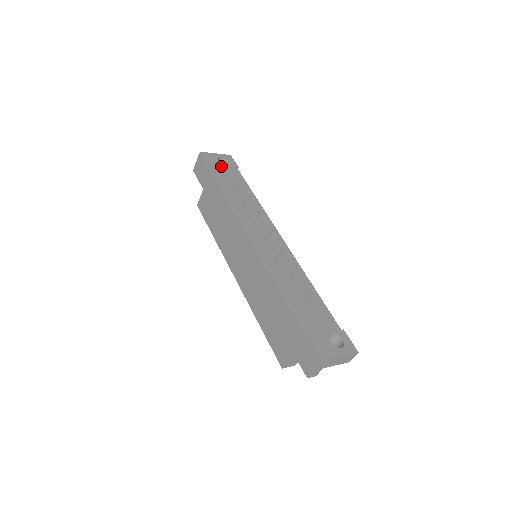
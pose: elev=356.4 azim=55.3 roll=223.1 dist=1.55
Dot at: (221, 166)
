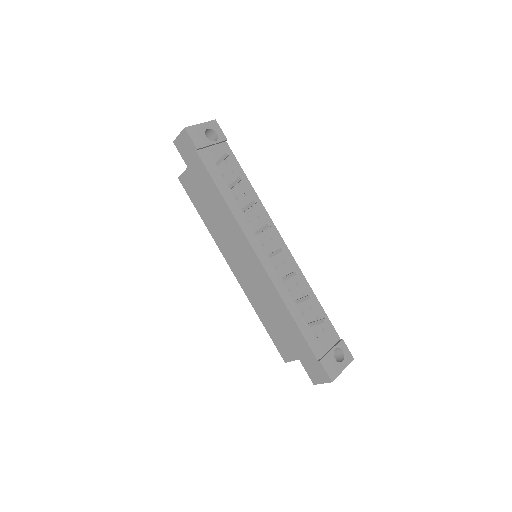
Dot at: (210, 145)
